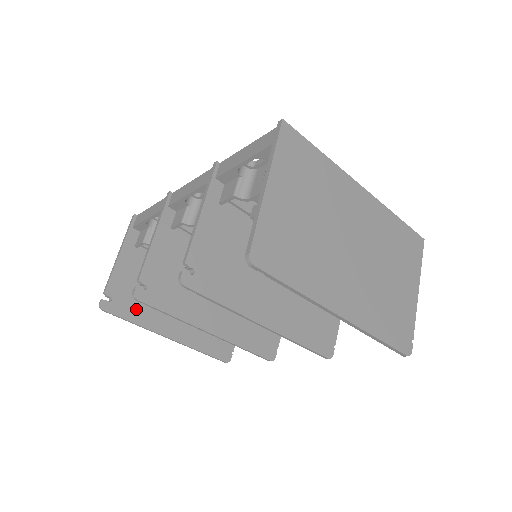
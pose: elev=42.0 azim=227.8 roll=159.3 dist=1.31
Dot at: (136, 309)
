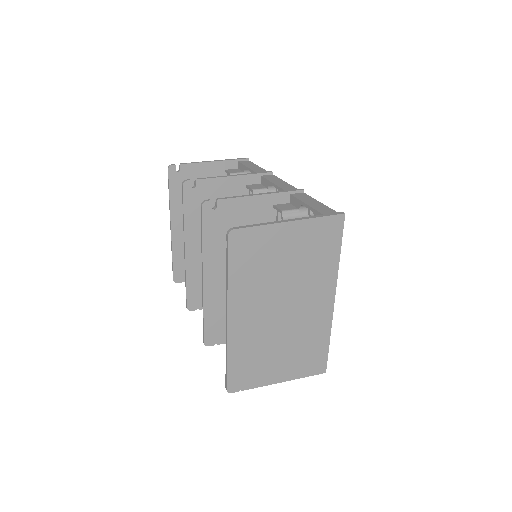
Dot at: (180, 192)
